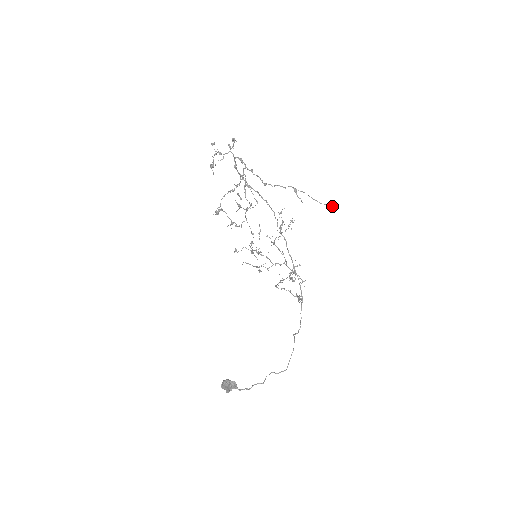
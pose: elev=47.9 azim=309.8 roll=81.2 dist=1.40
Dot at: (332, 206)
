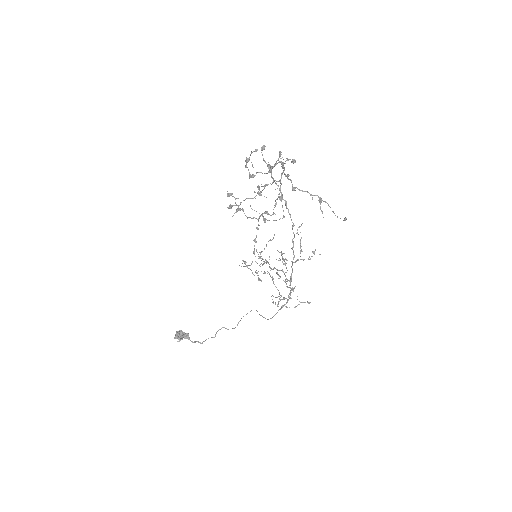
Dot at: occluded
